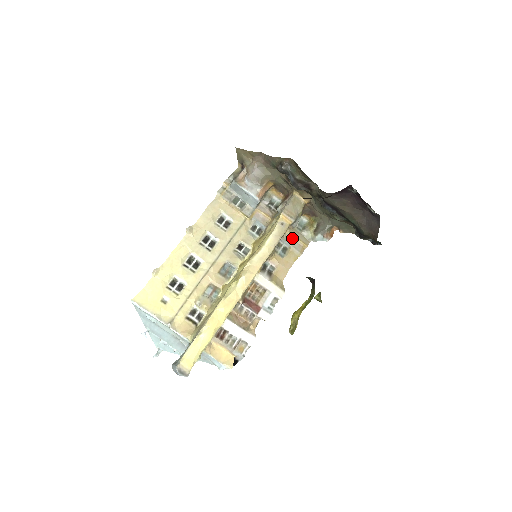
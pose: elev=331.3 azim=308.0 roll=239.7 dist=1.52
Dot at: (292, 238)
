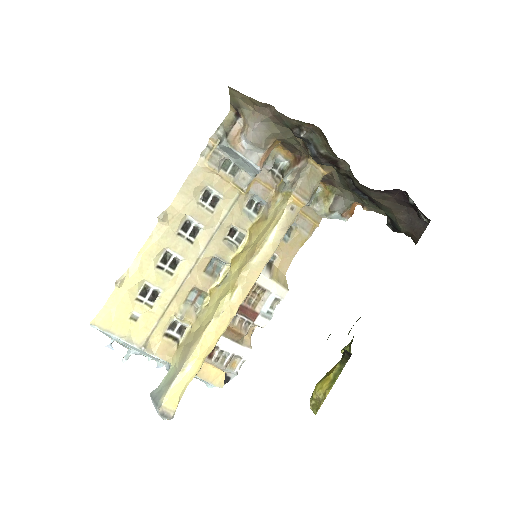
Dot at: (300, 215)
